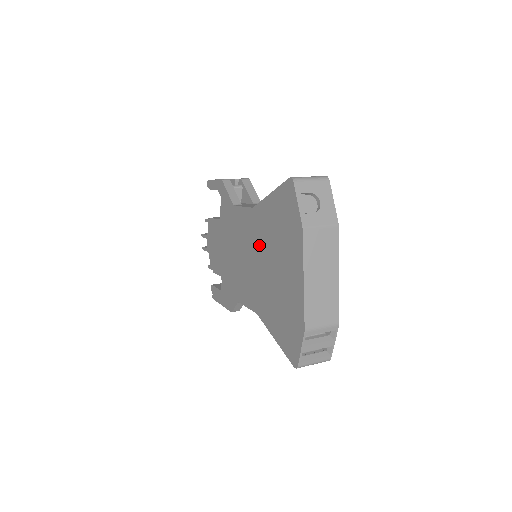
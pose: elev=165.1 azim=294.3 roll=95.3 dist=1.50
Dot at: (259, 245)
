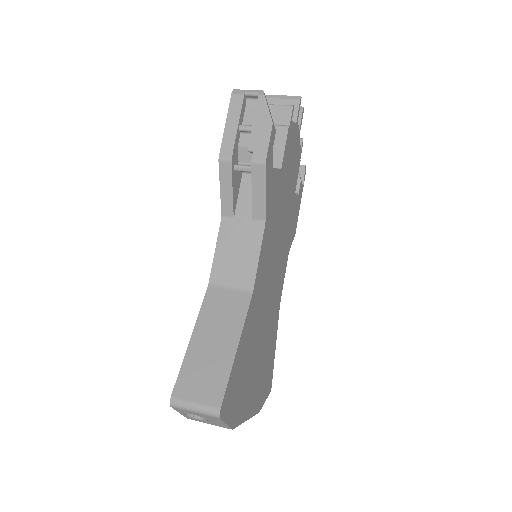
Dot at: occluded
